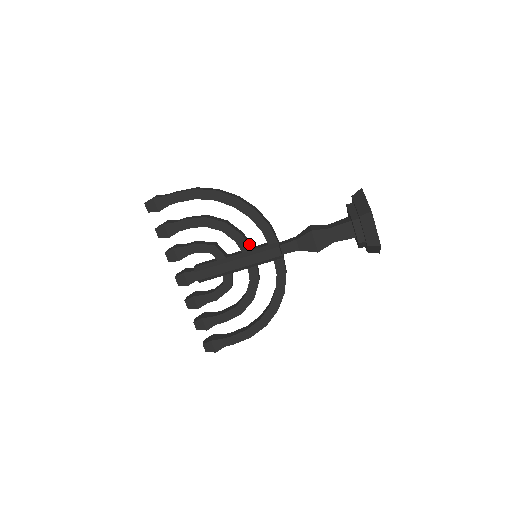
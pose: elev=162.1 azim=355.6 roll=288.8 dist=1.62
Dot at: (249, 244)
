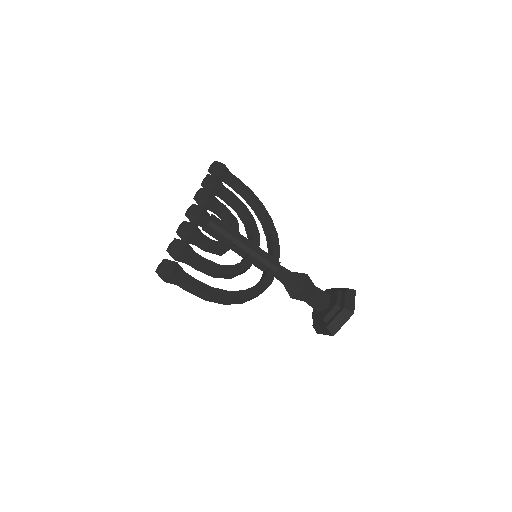
Dot at: occluded
